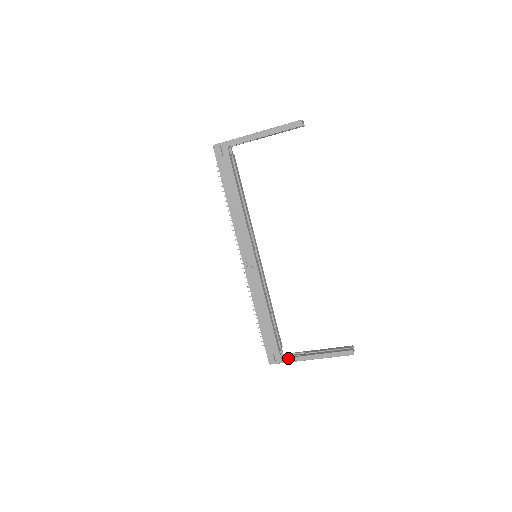
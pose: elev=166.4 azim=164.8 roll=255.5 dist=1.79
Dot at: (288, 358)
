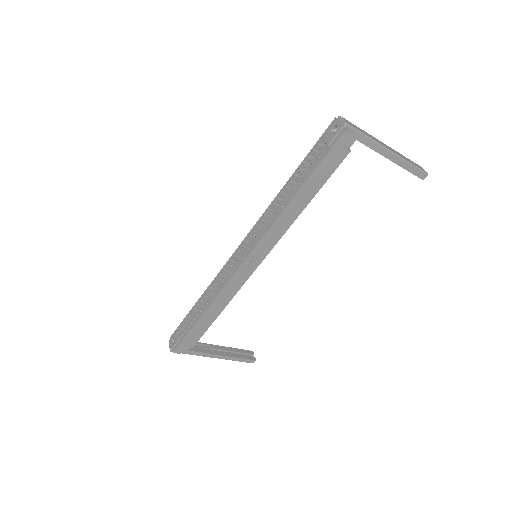
Dot at: (195, 352)
